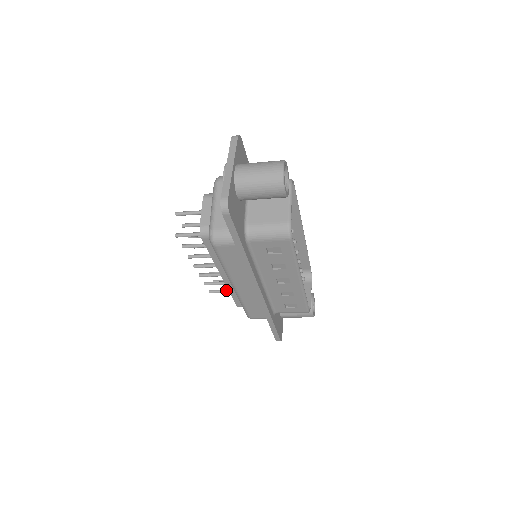
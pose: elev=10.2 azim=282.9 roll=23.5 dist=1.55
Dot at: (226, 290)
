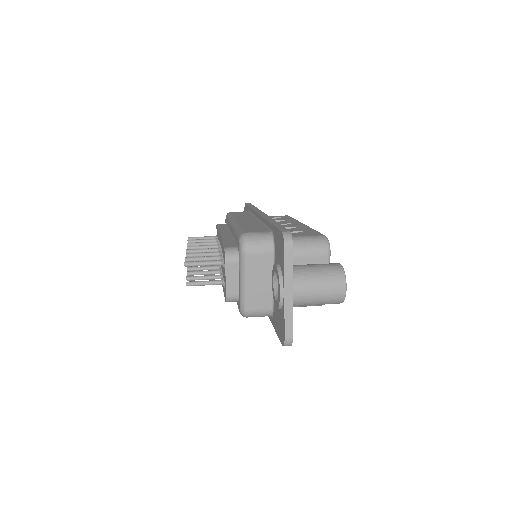
Dot at: occluded
